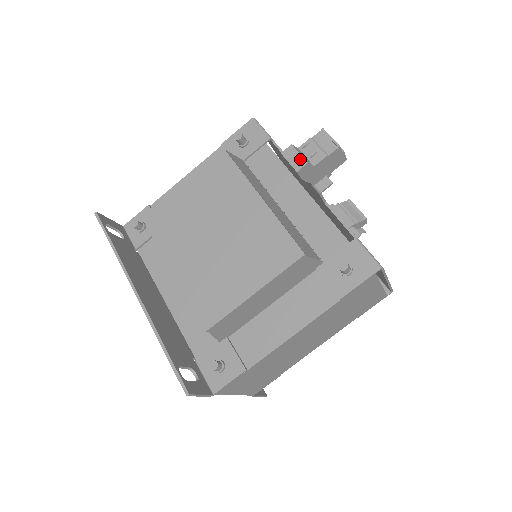
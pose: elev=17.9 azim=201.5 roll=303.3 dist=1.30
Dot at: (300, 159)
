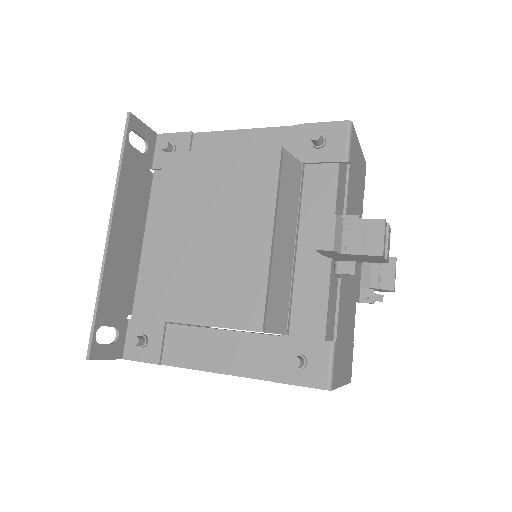
Dot at: (330, 239)
